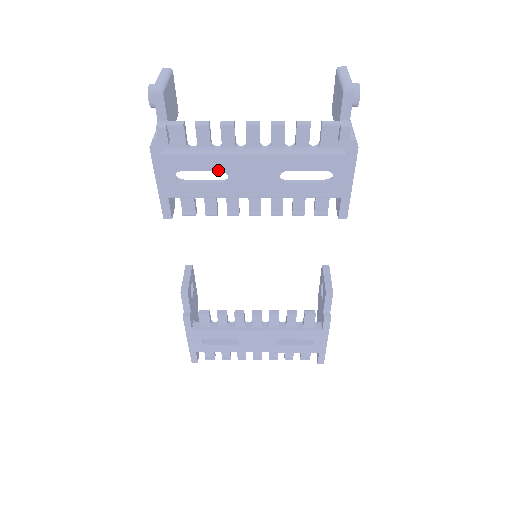
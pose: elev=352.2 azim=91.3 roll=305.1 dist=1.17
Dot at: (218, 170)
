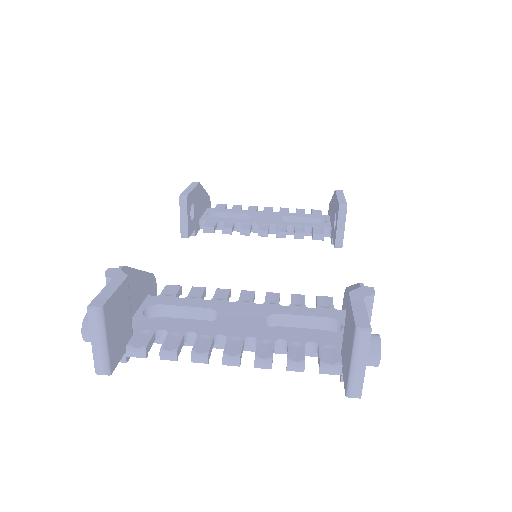
Dot at: occluded
